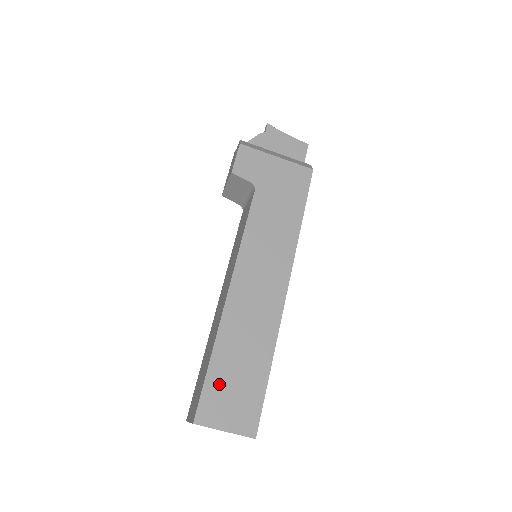
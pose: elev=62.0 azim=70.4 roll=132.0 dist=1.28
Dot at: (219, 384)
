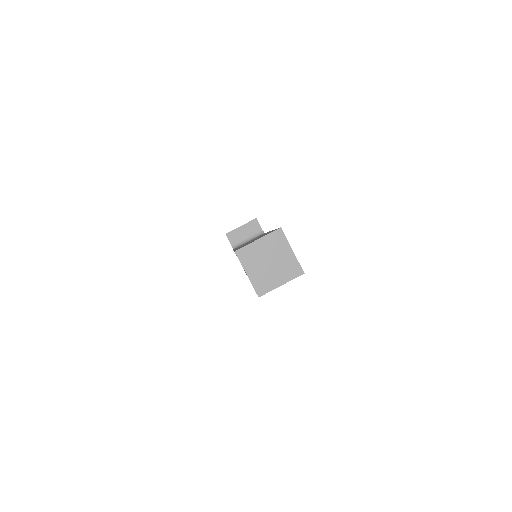
Dot at: occluded
